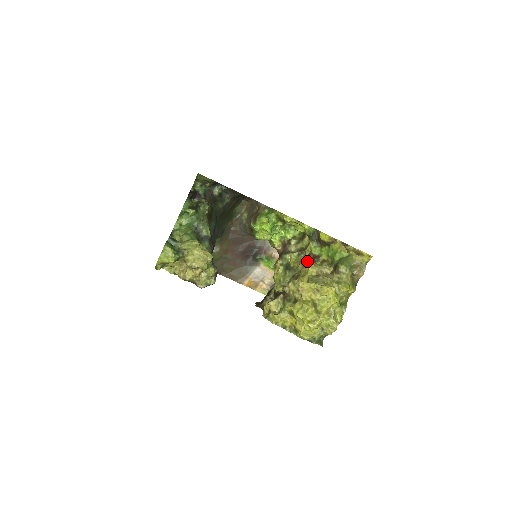
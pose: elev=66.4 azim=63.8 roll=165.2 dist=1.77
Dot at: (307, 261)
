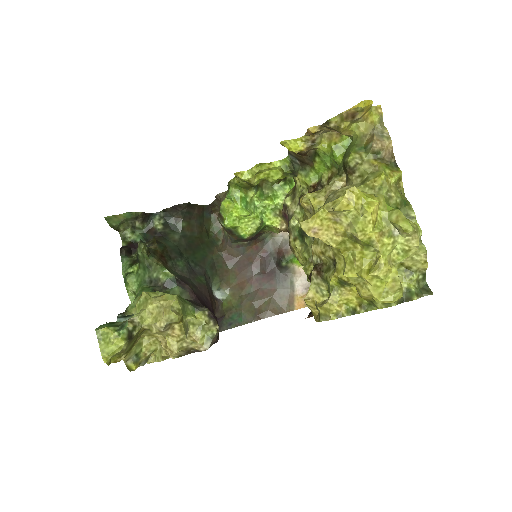
Dot at: (303, 197)
